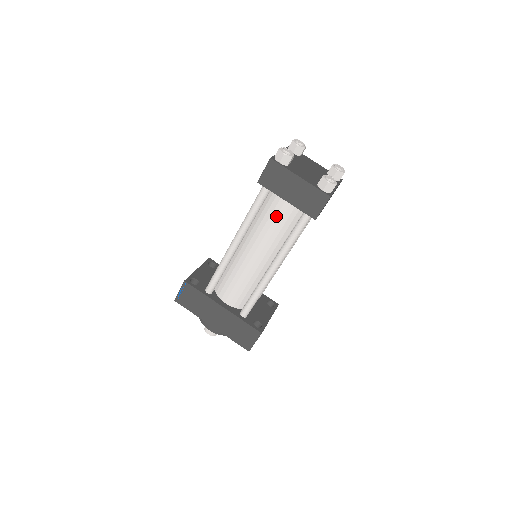
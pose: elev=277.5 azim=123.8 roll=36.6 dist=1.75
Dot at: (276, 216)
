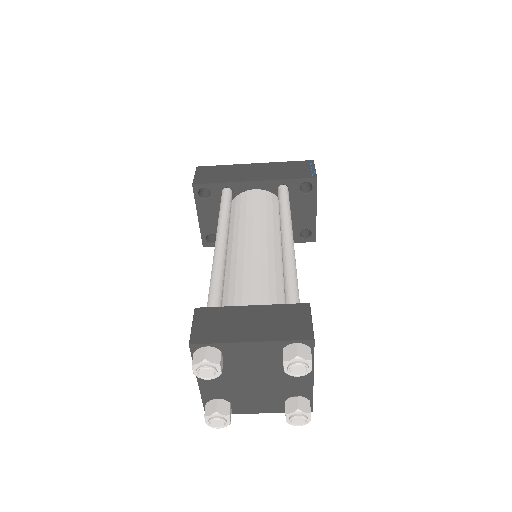
Dot at: occluded
